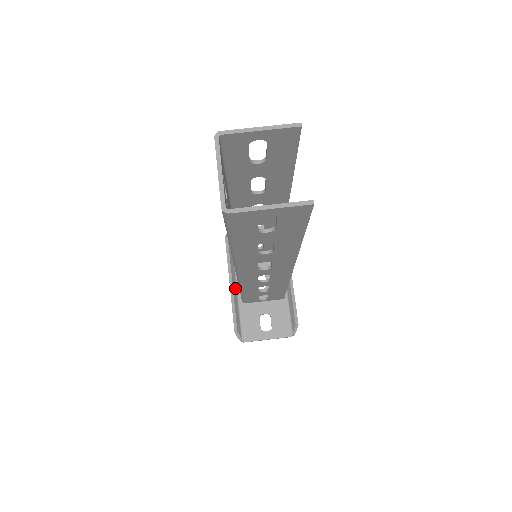
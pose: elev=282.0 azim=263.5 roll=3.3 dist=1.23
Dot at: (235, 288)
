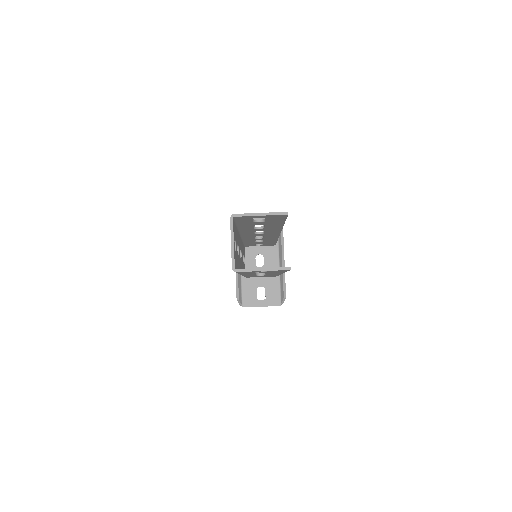
Dot at: occluded
